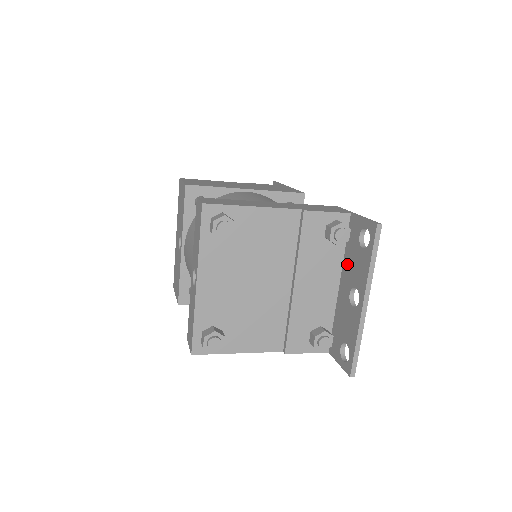
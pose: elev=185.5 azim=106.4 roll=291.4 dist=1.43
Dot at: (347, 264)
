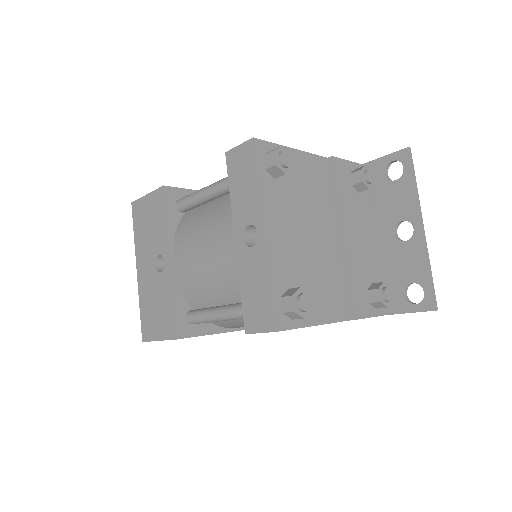
Dot at: (377, 210)
